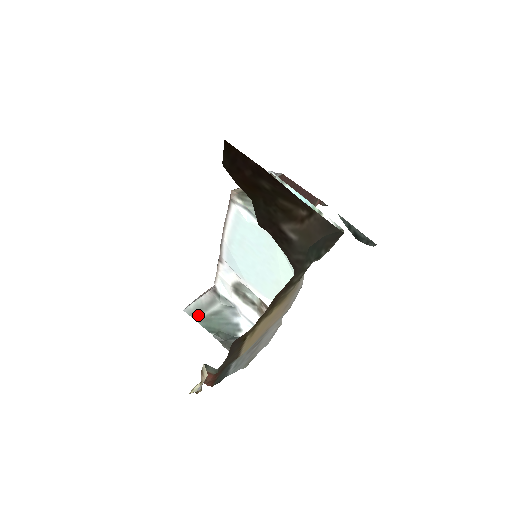
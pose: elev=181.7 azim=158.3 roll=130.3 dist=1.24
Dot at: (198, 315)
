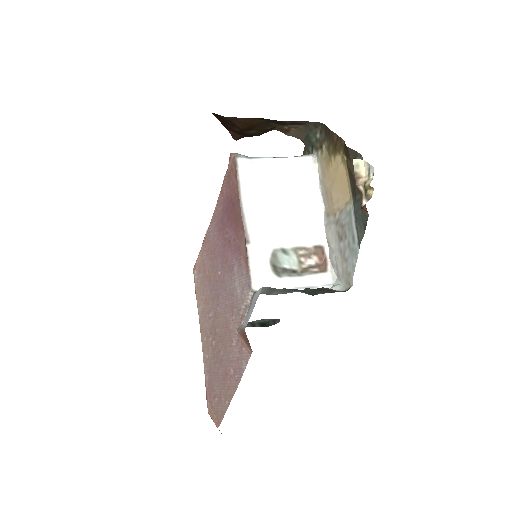
Dot at: (275, 290)
